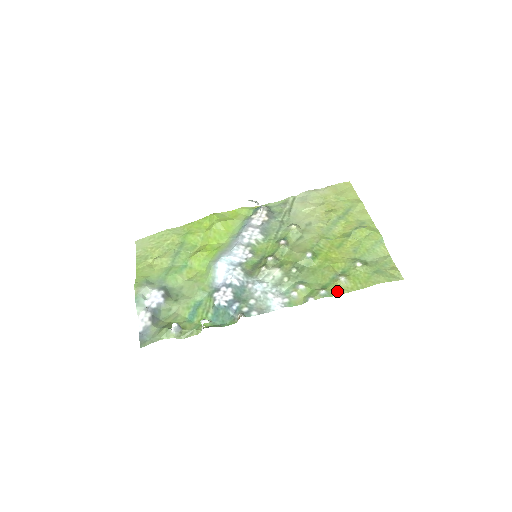
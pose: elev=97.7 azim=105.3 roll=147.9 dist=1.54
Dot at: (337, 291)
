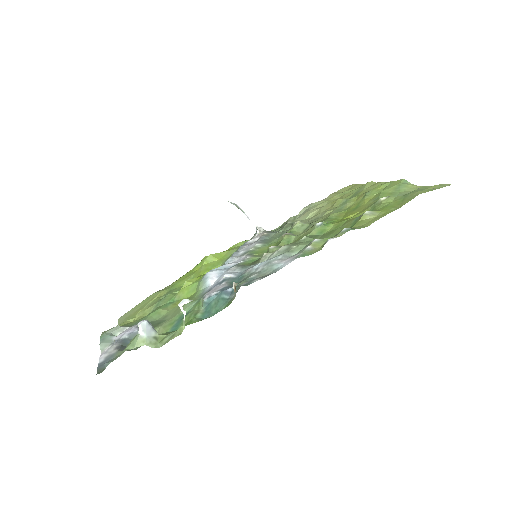
Dot at: (365, 224)
